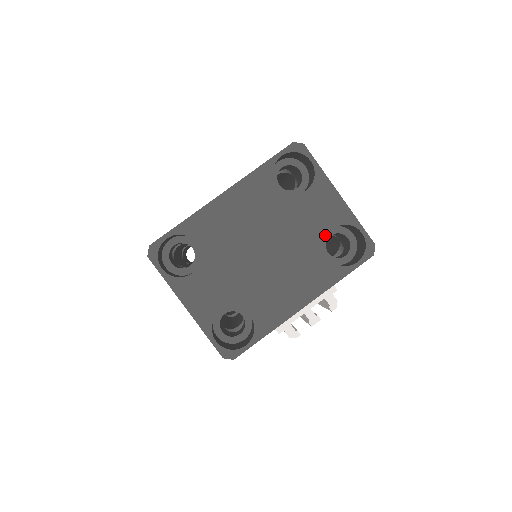
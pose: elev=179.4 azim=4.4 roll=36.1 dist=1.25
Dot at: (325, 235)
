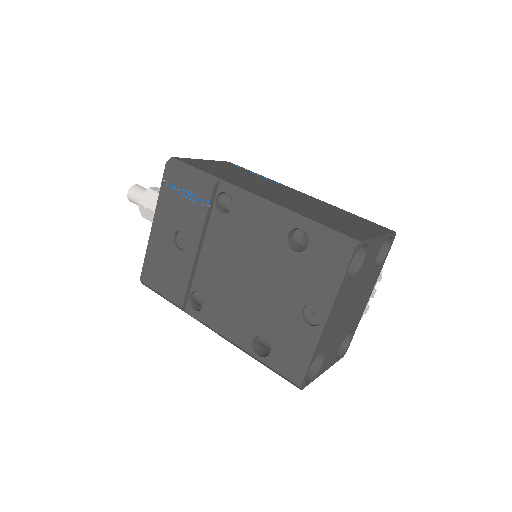
Dot at: (375, 262)
